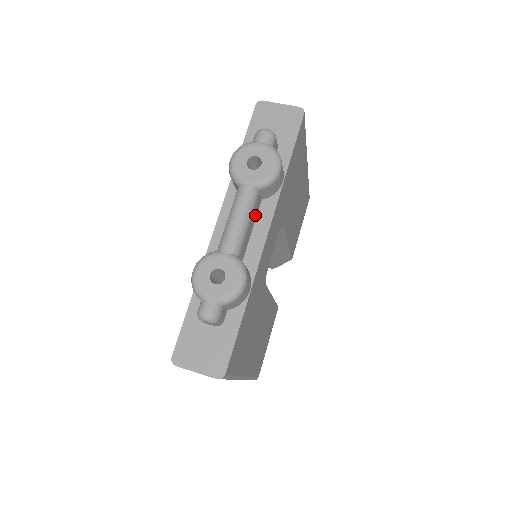
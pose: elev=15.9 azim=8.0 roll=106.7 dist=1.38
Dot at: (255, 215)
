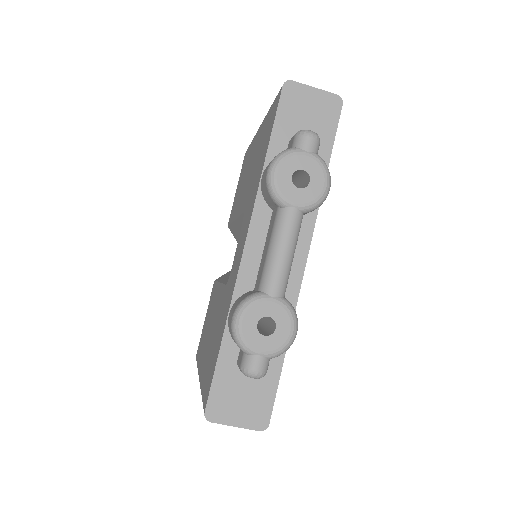
Dot at: occluded
